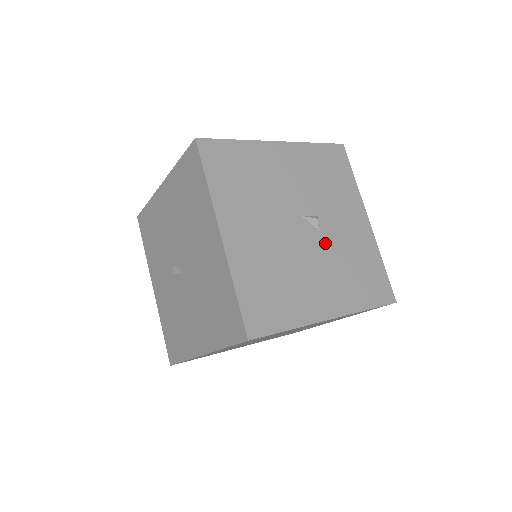
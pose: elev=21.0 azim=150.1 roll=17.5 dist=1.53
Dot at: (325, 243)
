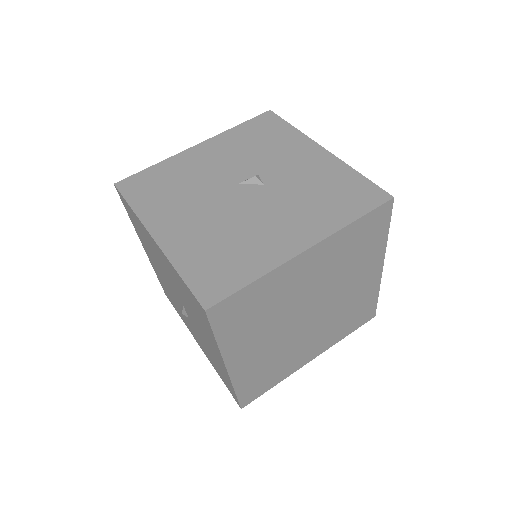
Dot at: (275, 191)
